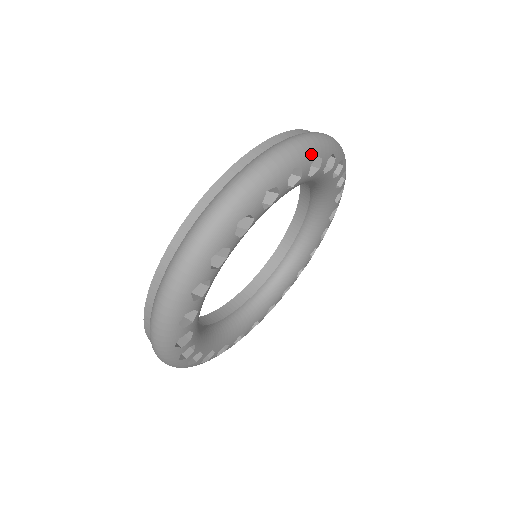
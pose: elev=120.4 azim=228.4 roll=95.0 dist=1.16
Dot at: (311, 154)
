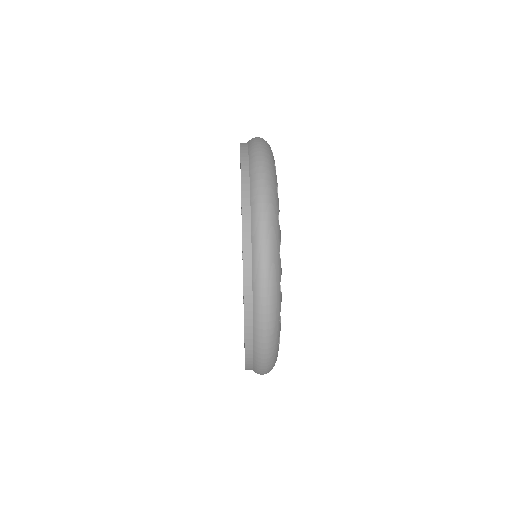
Dot at: (273, 167)
